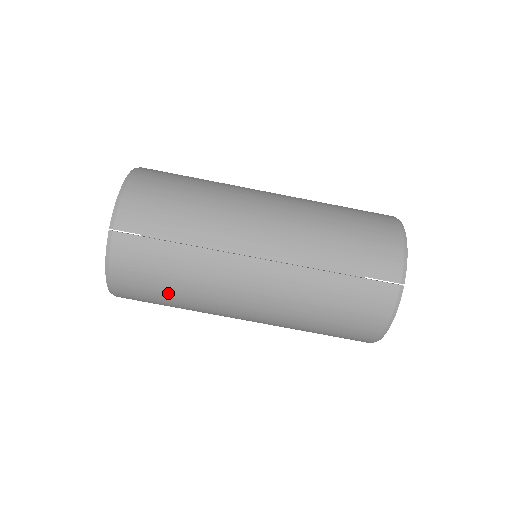
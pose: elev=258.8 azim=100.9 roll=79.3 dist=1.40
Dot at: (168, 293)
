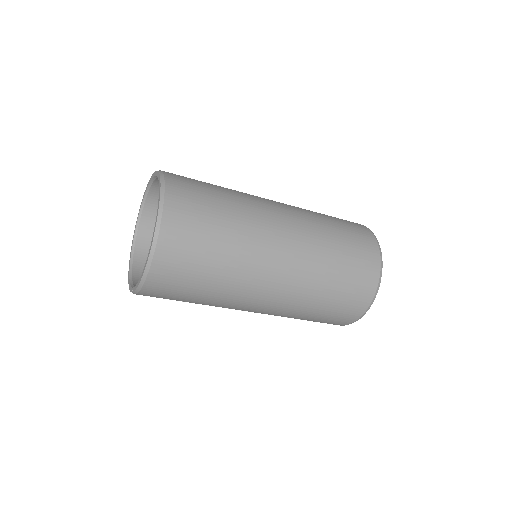
Dot at: occluded
